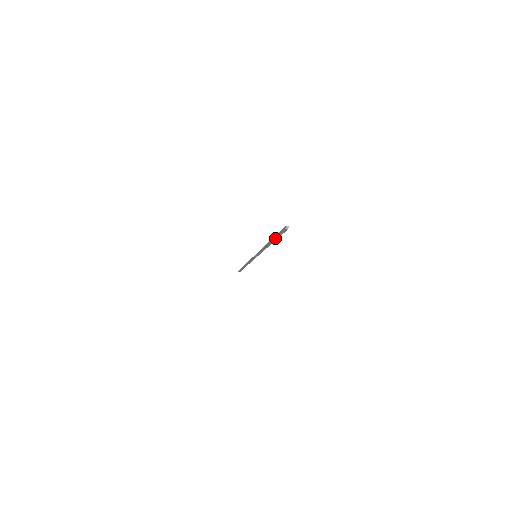
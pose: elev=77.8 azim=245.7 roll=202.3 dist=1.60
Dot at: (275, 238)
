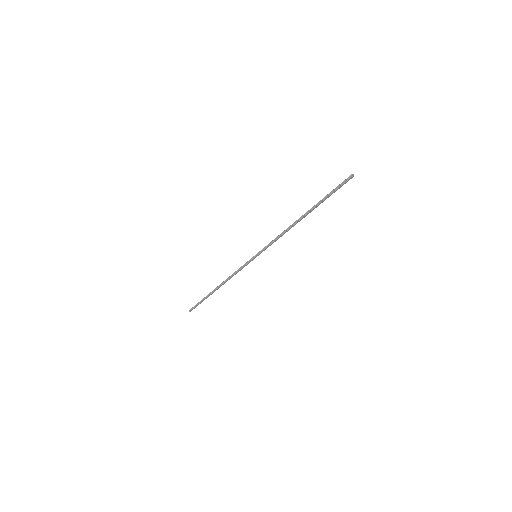
Dot at: (322, 200)
